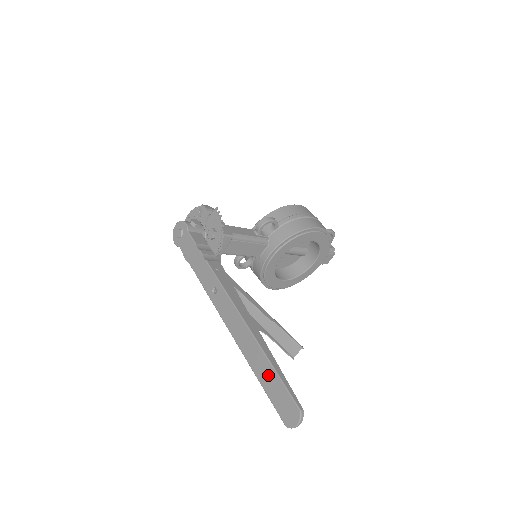
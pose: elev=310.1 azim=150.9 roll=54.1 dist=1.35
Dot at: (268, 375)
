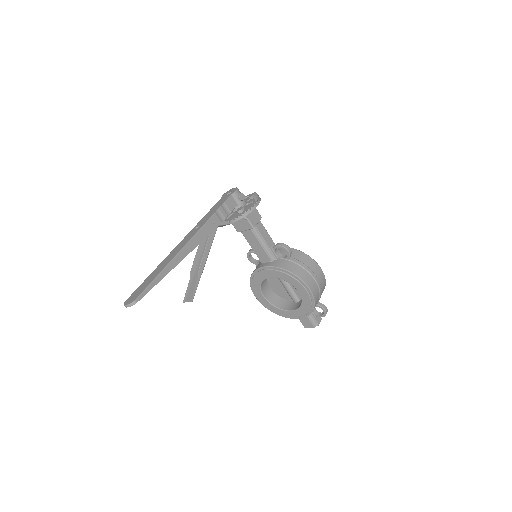
Dot at: (152, 277)
